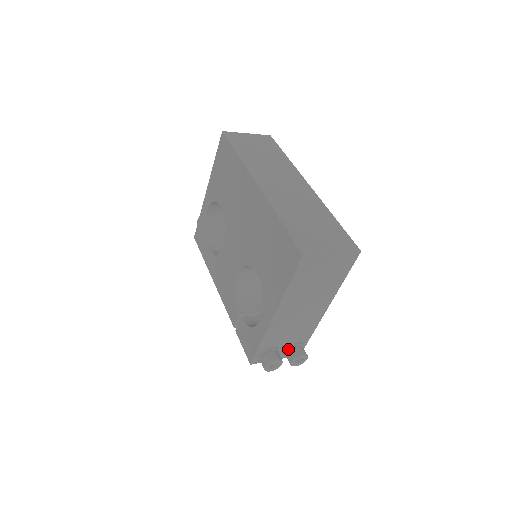
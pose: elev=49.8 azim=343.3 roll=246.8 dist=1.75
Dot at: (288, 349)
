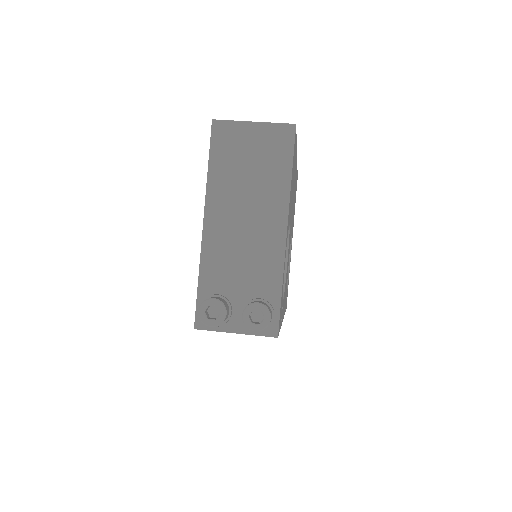
Dot at: (245, 306)
